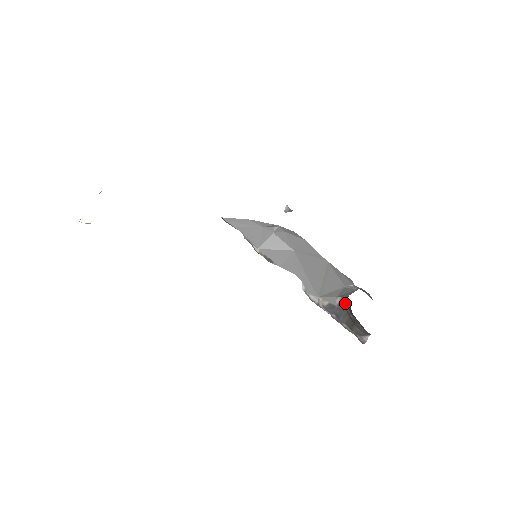
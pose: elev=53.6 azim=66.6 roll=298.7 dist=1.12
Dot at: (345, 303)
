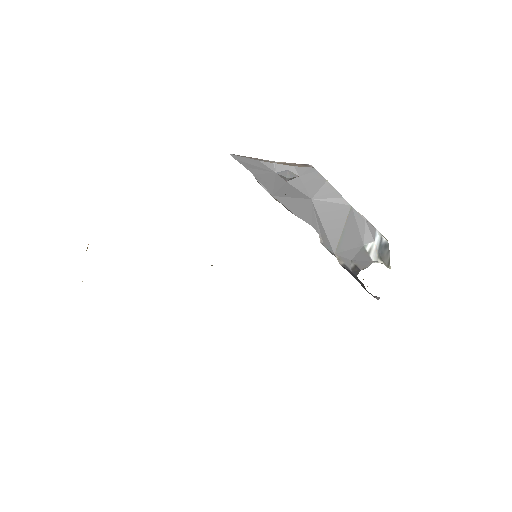
Dot at: (356, 275)
